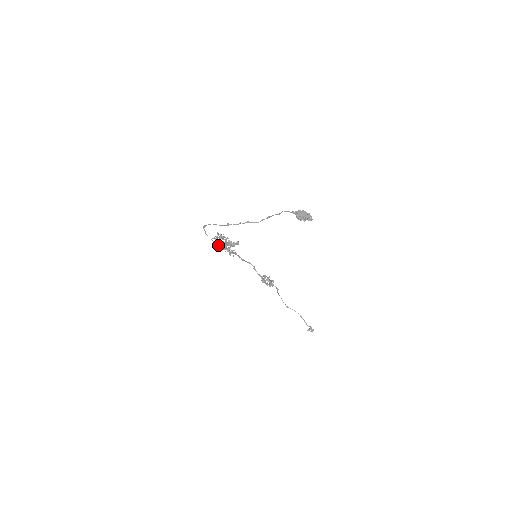
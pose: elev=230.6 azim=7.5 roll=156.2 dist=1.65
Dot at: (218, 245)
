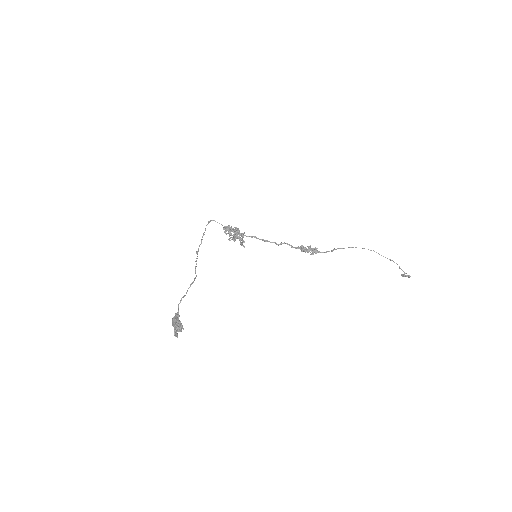
Dot at: (229, 236)
